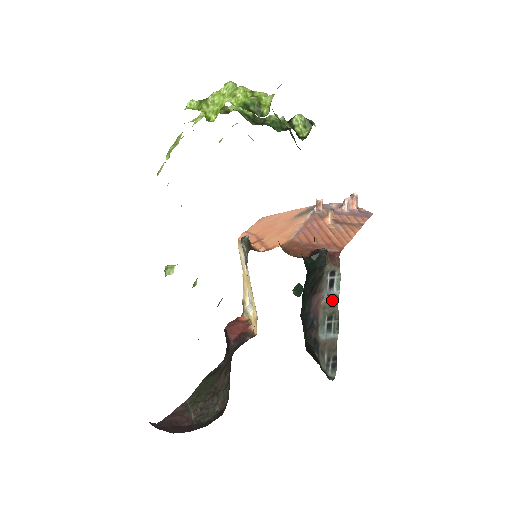
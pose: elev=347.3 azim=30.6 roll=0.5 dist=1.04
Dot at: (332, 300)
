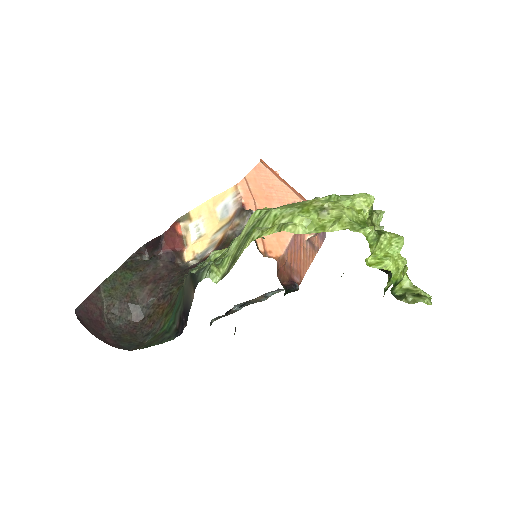
Dot at: (264, 300)
